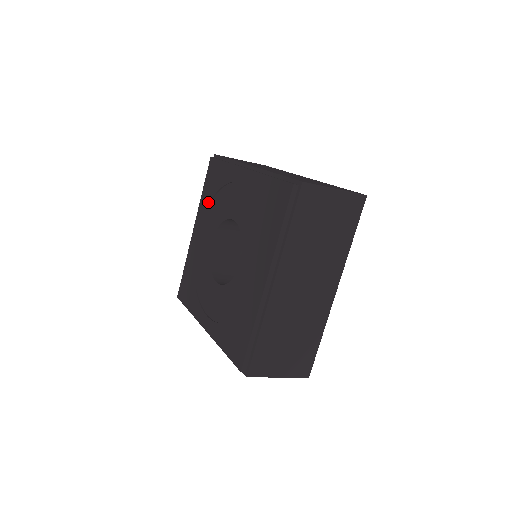
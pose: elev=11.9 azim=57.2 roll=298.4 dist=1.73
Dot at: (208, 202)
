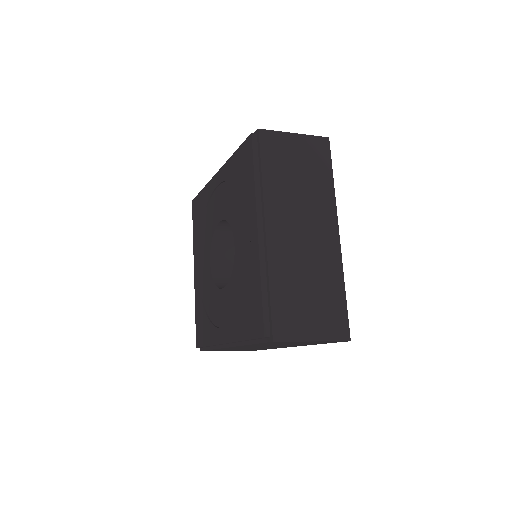
Dot at: (231, 179)
